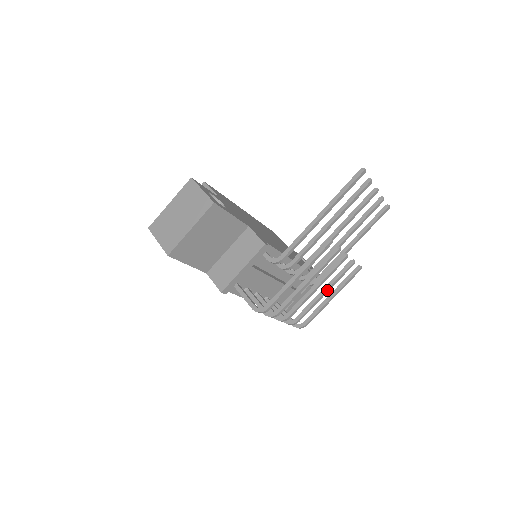
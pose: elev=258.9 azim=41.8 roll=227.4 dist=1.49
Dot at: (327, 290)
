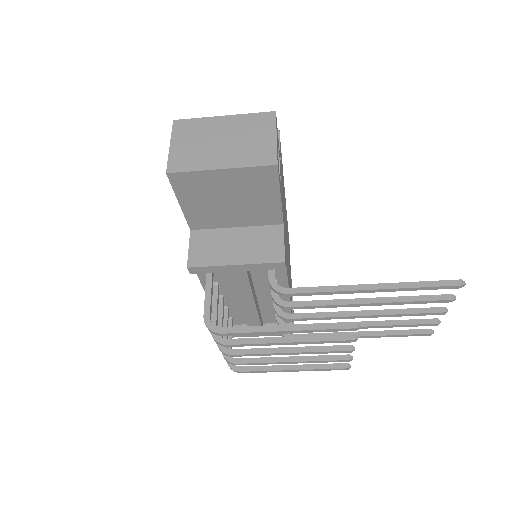
Dot at: (296, 361)
